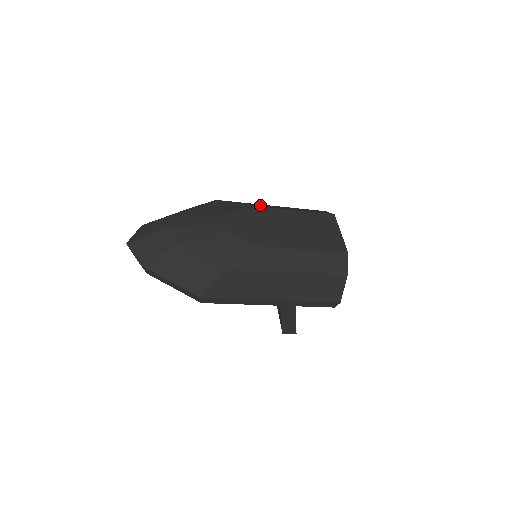
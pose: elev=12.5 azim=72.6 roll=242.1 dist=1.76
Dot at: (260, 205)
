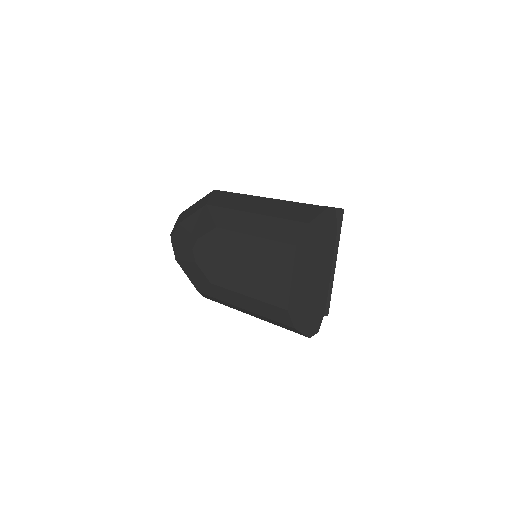
Dot at: (233, 219)
